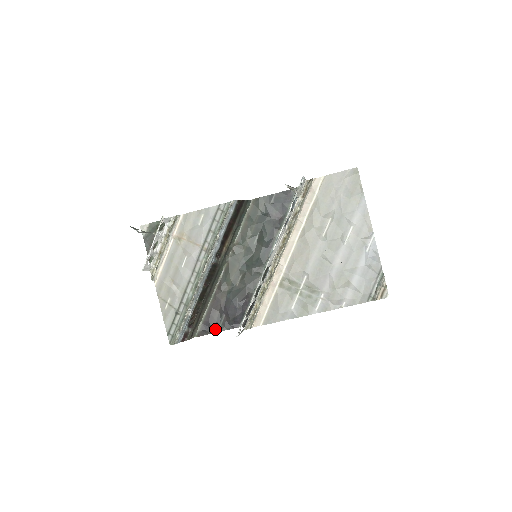
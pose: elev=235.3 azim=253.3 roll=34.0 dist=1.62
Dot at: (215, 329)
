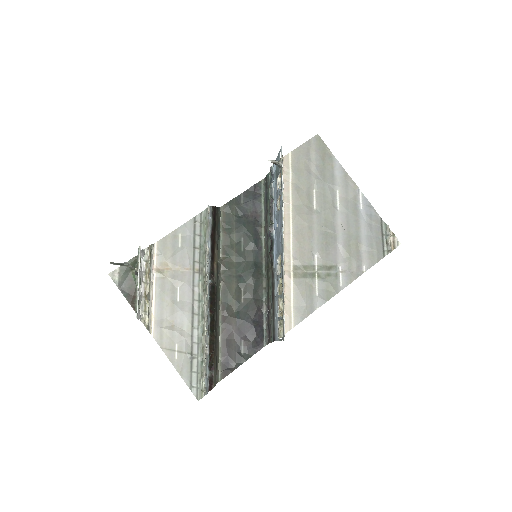
Dot at: (238, 361)
